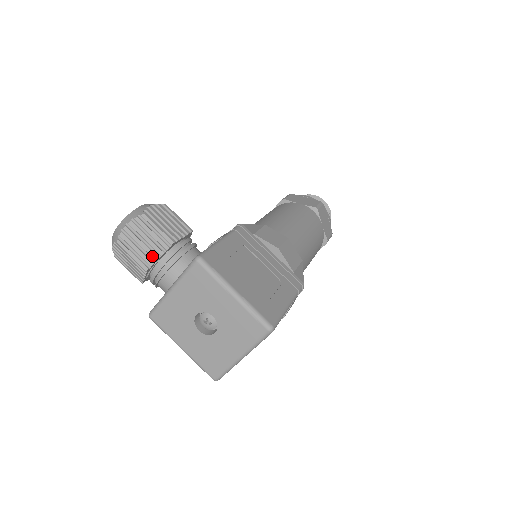
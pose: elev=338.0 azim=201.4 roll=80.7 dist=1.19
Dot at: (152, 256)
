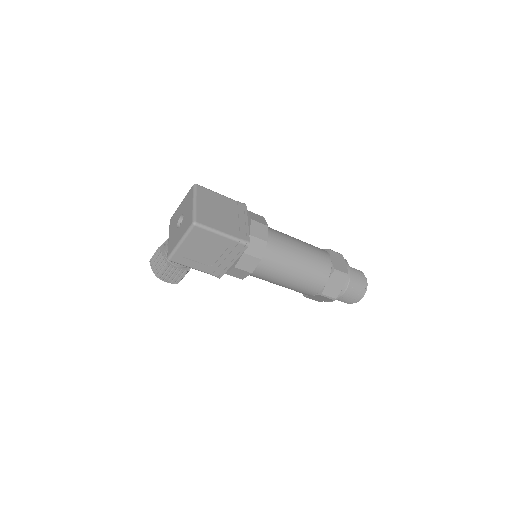
Dot at: occluded
